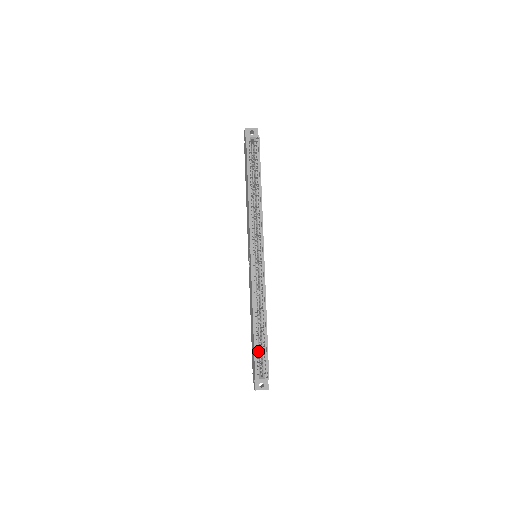
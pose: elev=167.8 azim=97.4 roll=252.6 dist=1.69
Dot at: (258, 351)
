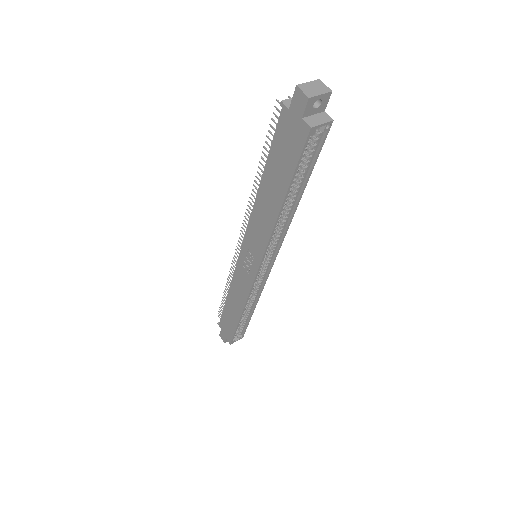
Dot at: occluded
